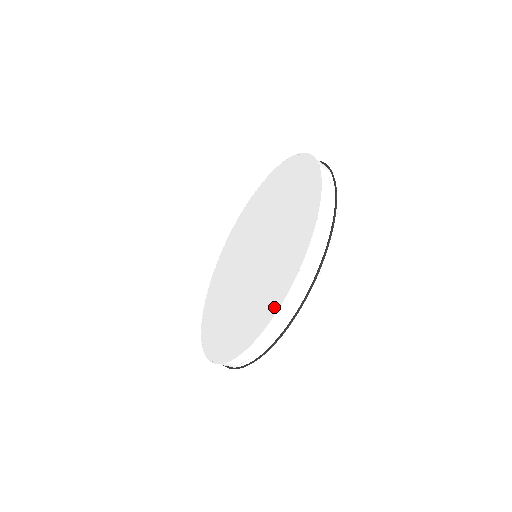
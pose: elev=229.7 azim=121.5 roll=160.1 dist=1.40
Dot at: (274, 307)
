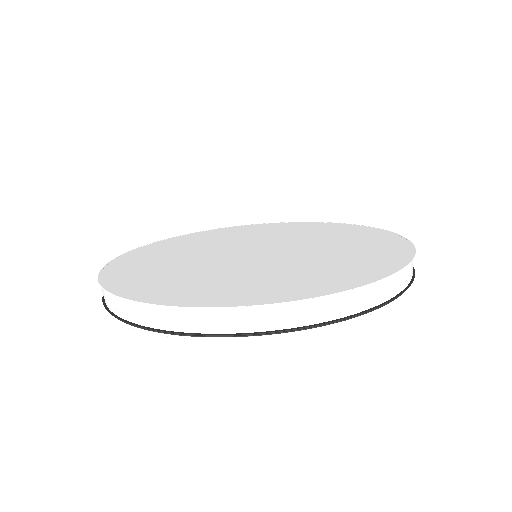
Dot at: (403, 252)
